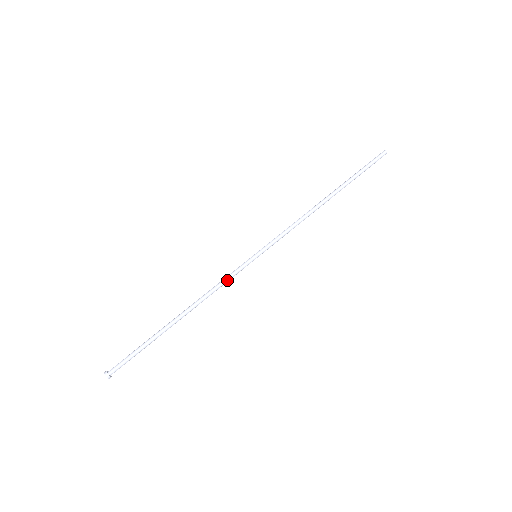
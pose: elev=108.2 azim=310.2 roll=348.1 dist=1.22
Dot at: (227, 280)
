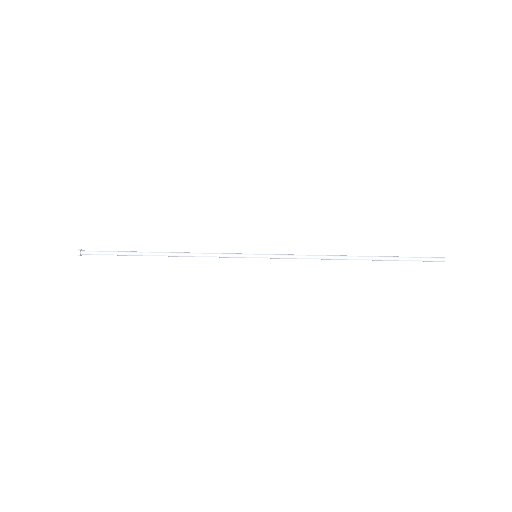
Dot at: (218, 256)
